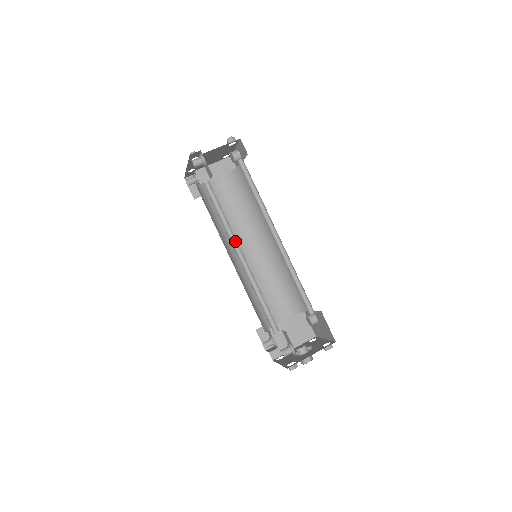
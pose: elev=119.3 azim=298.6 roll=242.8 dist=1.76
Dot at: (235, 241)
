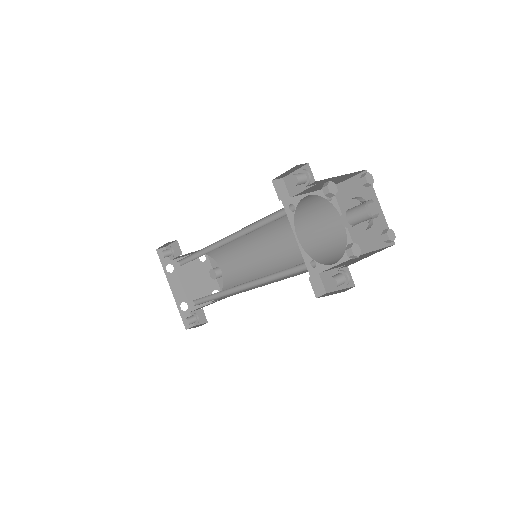
Dot at: (218, 247)
